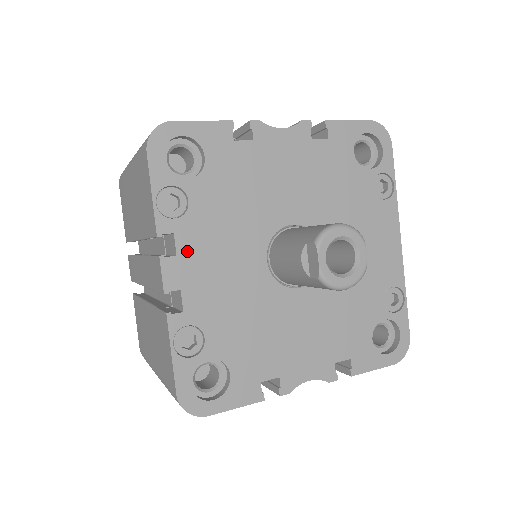
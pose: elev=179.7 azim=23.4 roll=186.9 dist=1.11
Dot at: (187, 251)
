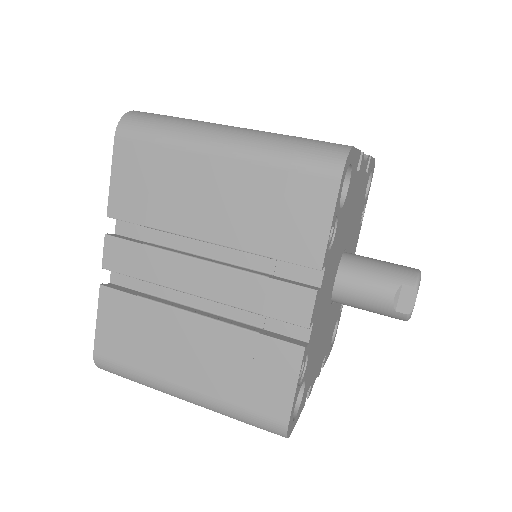
Dot at: (324, 282)
